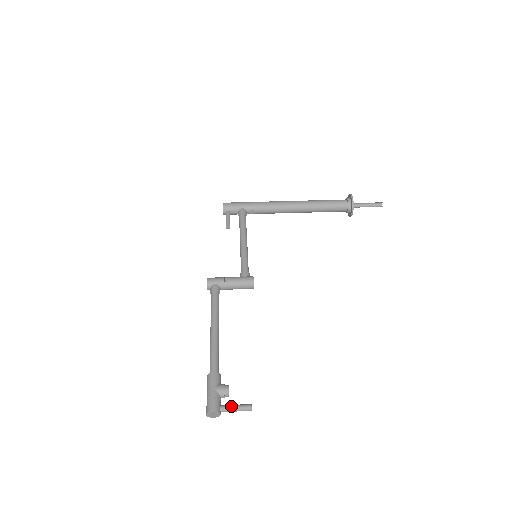
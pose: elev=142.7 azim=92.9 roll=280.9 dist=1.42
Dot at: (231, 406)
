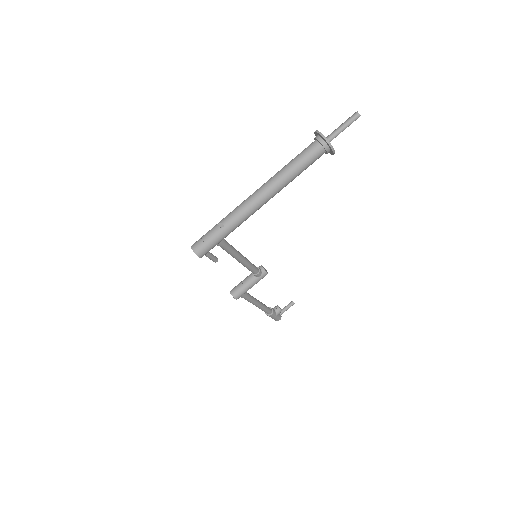
Dot at: occluded
